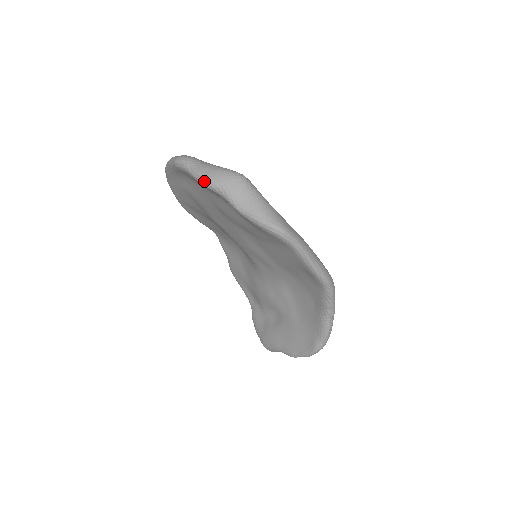
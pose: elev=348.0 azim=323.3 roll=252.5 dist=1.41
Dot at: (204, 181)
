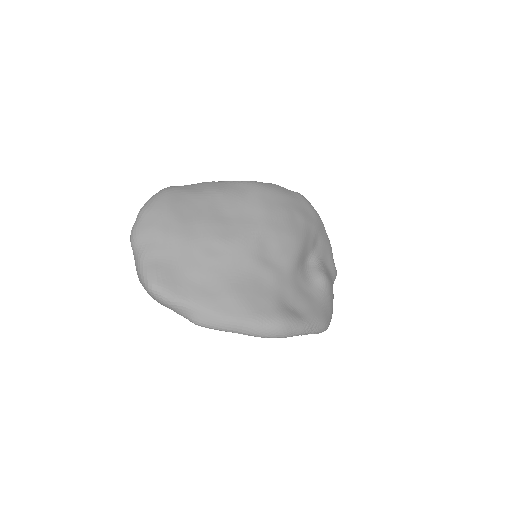
Dot at: occluded
